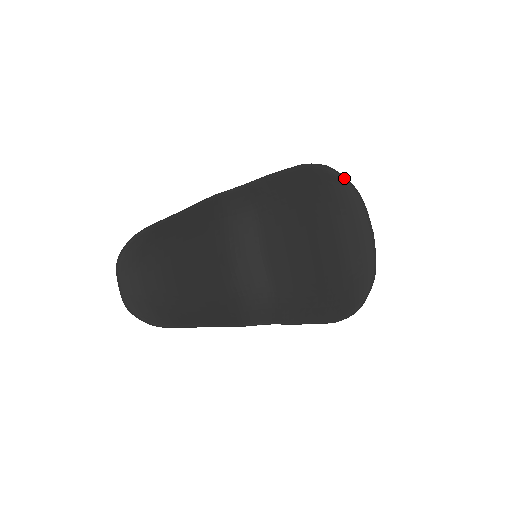
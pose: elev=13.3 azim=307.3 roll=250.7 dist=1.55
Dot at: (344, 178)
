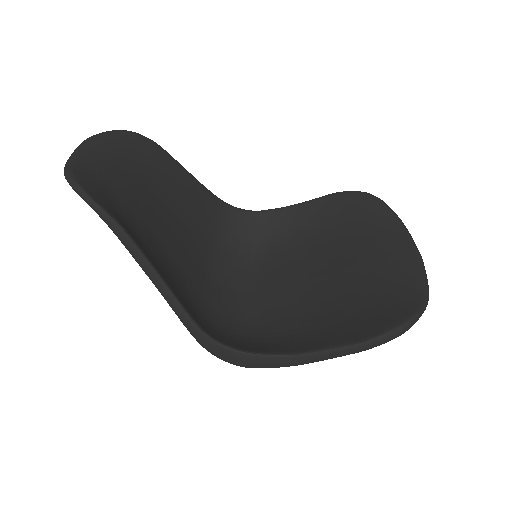
Dot at: (386, 204)
